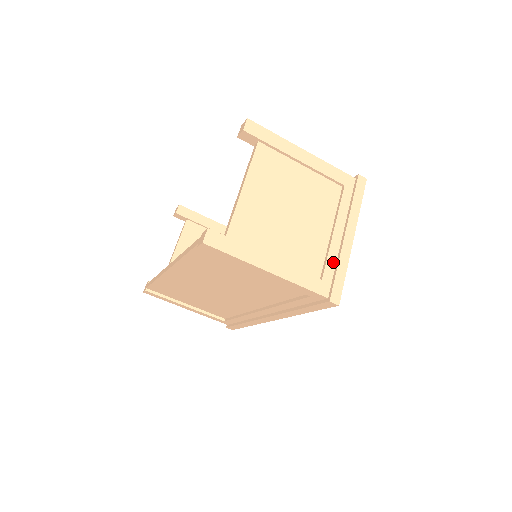
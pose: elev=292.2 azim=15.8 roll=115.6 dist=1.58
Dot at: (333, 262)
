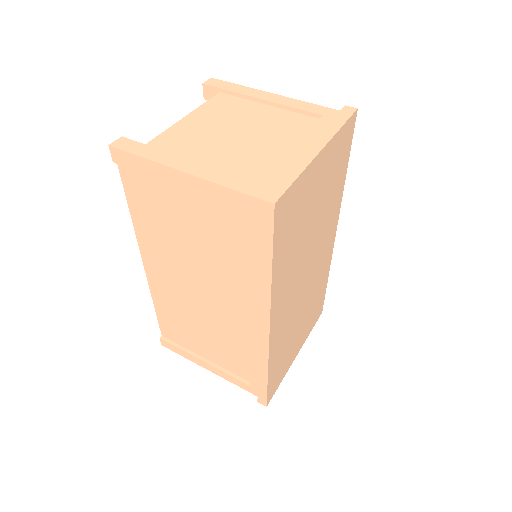
Dot at: (283, 170)
